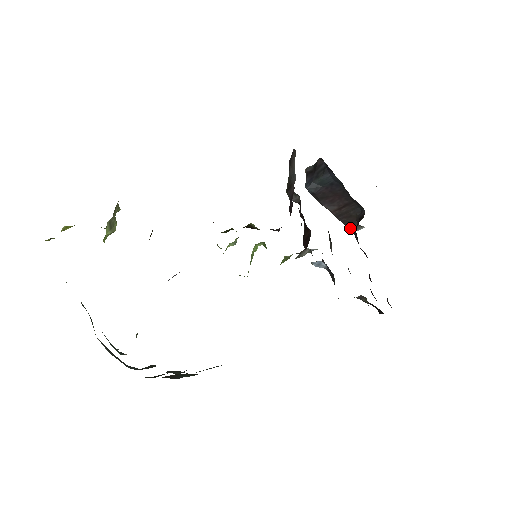
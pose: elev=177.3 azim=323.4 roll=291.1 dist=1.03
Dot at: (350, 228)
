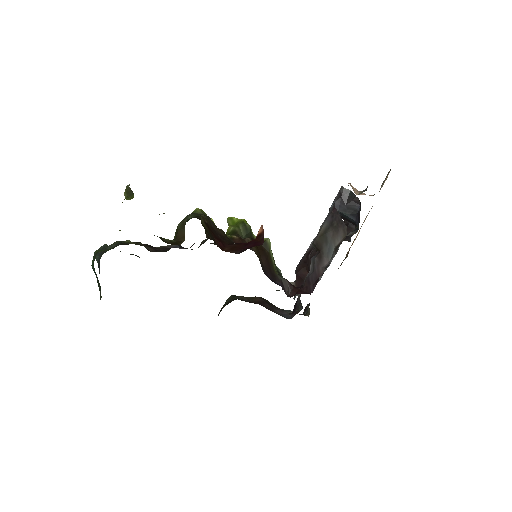
Dot at: occluded
